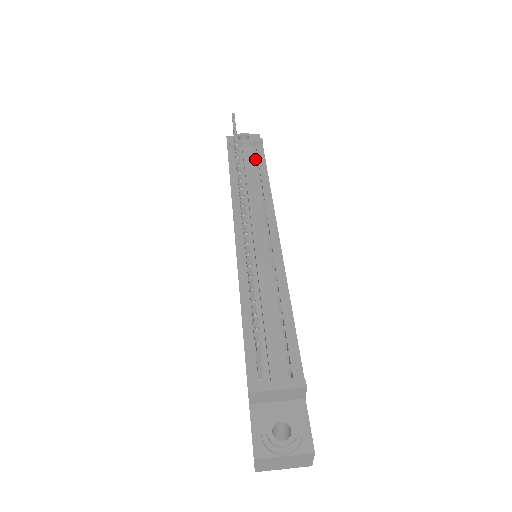
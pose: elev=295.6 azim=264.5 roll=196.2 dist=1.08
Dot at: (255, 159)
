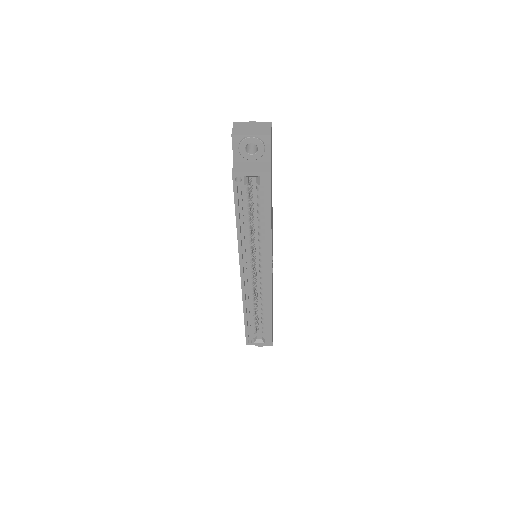
Dot at: occluded
